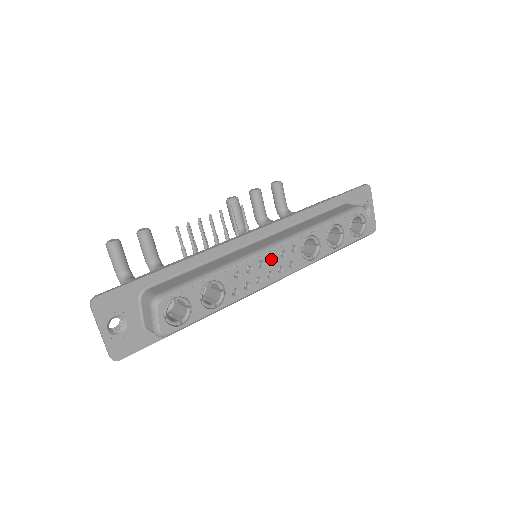
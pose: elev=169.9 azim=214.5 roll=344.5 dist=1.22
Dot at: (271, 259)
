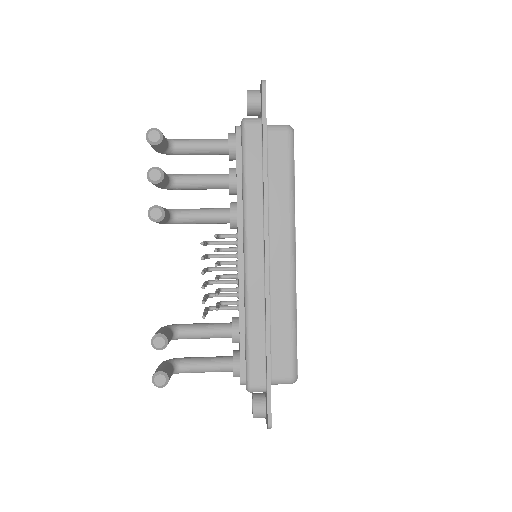
Dot at: occluded
